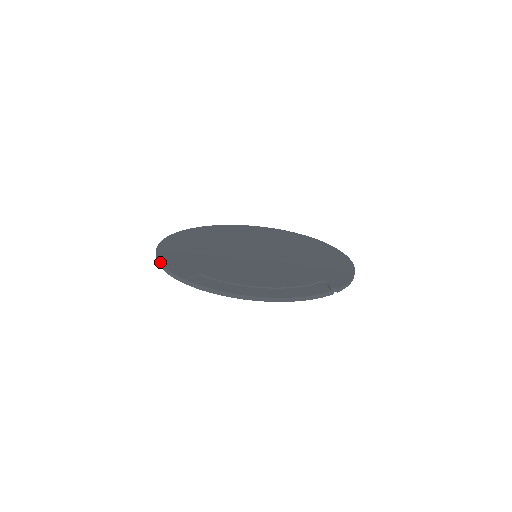
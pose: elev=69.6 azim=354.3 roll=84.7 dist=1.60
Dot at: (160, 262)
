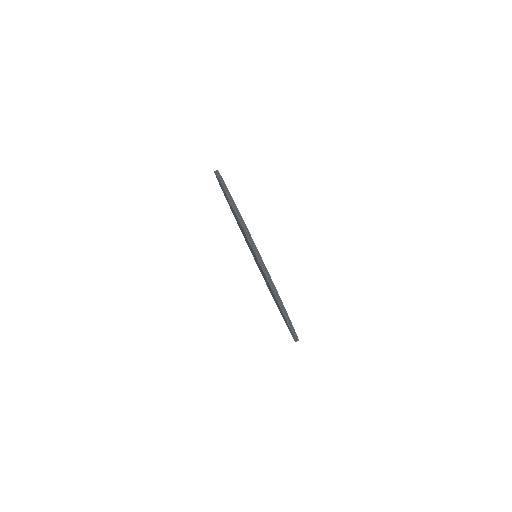
Dot at: occluded
